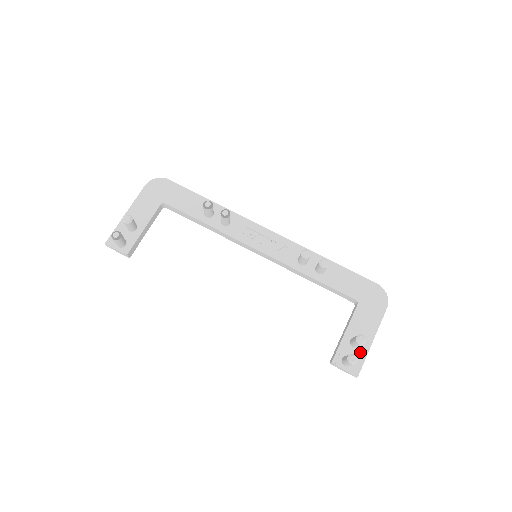
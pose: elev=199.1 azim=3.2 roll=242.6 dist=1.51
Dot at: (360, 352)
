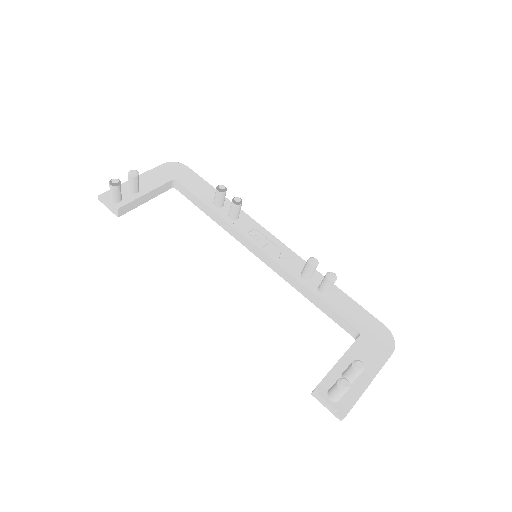
Dot at: (352, 389)
